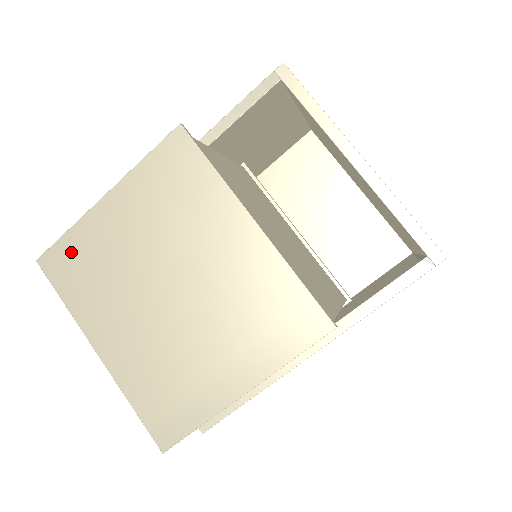
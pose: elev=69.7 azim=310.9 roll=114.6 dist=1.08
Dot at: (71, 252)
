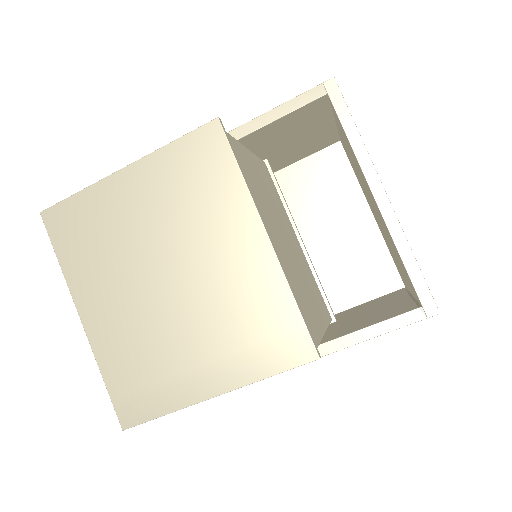
Dot at: (77, 214)
